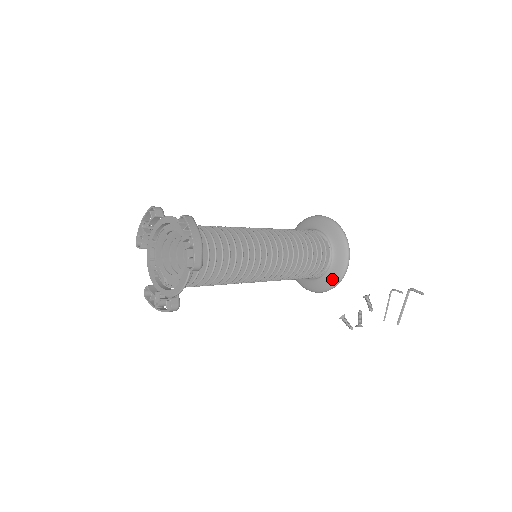
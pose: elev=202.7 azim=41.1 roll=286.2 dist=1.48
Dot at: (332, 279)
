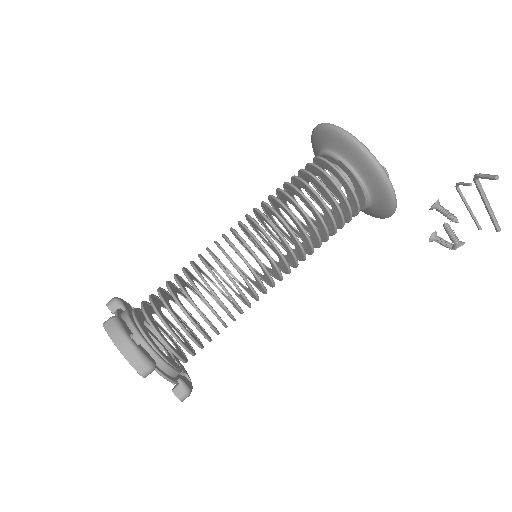
Dot at: (382, 201)
